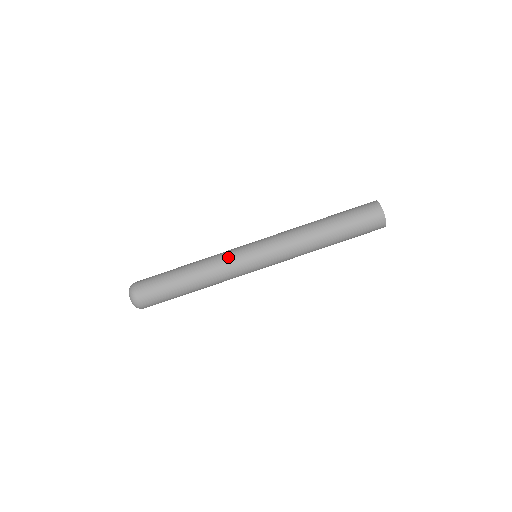
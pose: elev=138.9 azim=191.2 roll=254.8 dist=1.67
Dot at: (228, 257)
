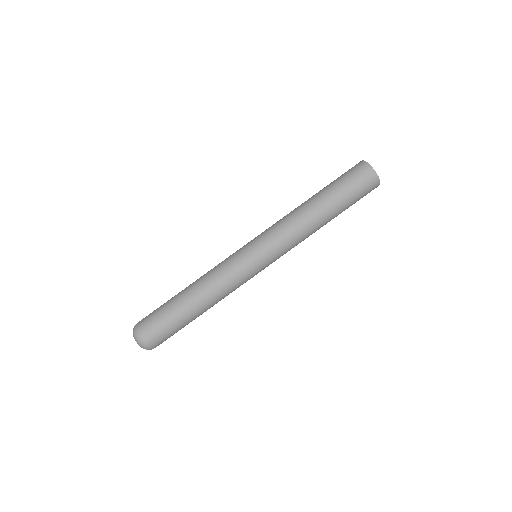
Dot at: (224, 260)
